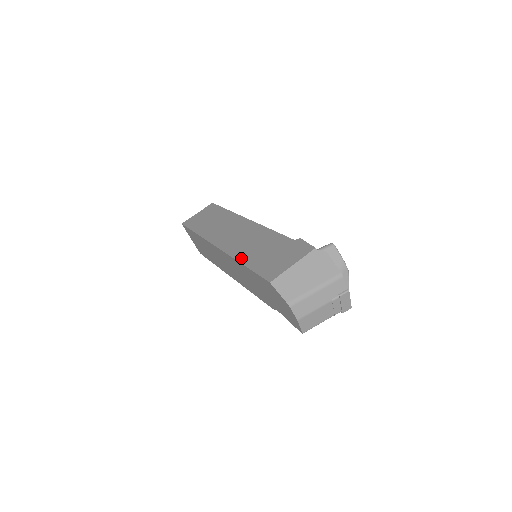
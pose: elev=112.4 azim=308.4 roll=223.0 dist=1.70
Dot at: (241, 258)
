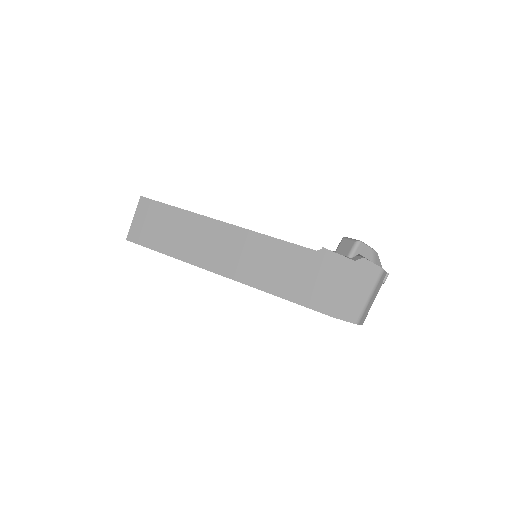
Dot at: (268, 288)
